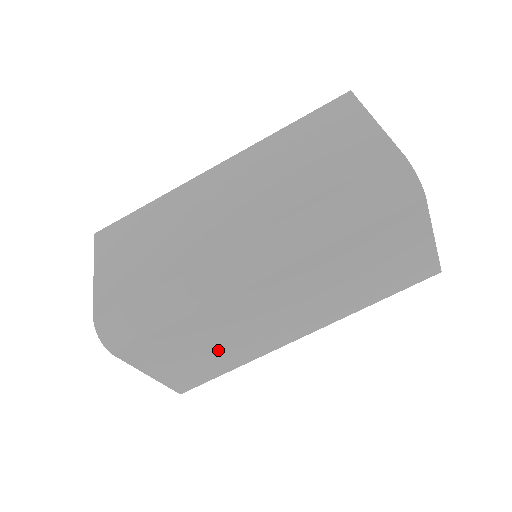
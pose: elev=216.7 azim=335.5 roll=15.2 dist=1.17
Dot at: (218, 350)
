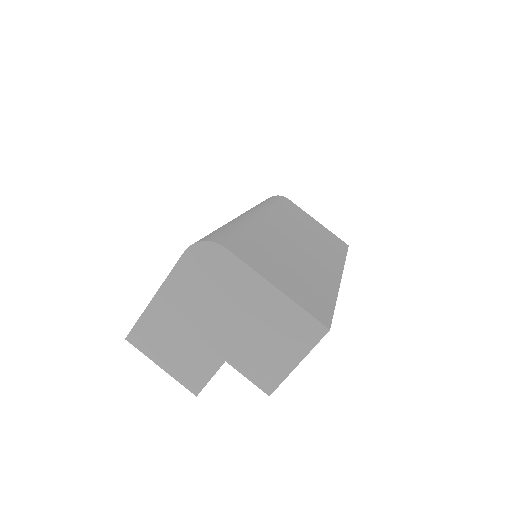
Dot at: (300, 271)
